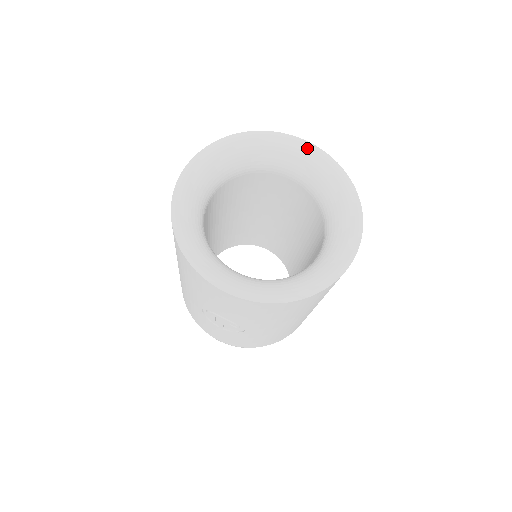
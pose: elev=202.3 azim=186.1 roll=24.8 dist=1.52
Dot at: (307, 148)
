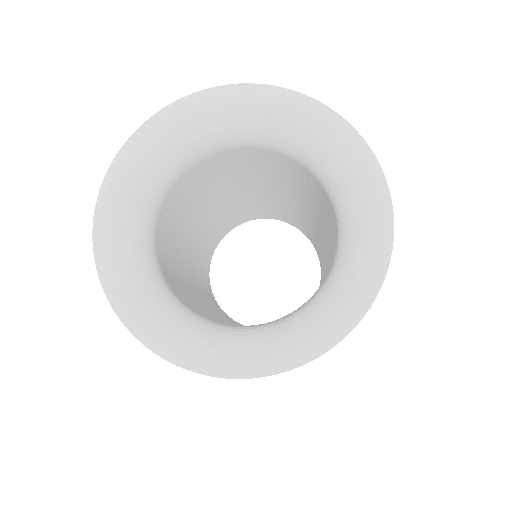
Dot at: (172, 115)
